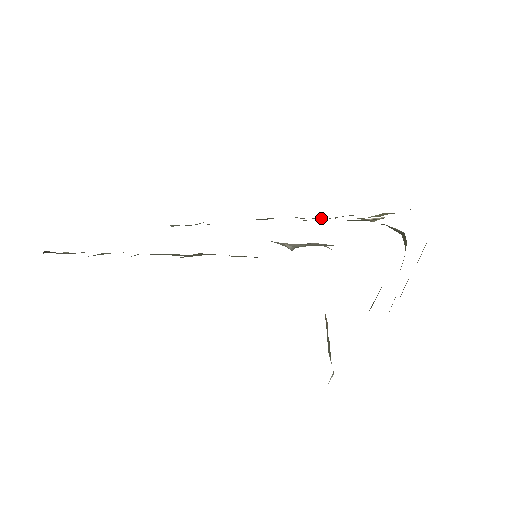
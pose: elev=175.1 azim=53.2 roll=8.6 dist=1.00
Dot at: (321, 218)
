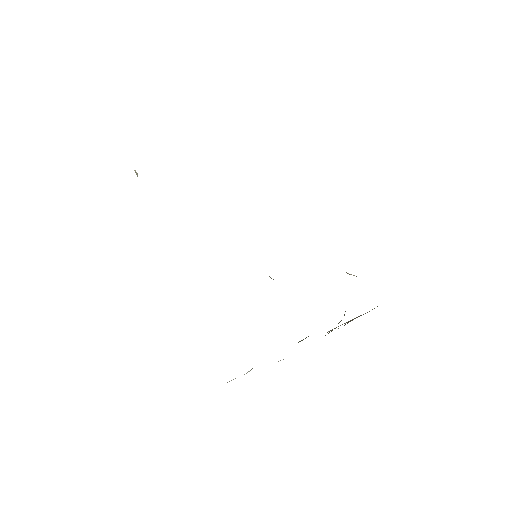
Dot at: occluded
